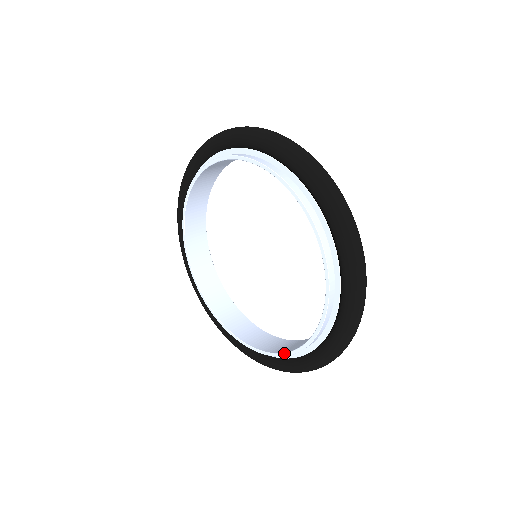
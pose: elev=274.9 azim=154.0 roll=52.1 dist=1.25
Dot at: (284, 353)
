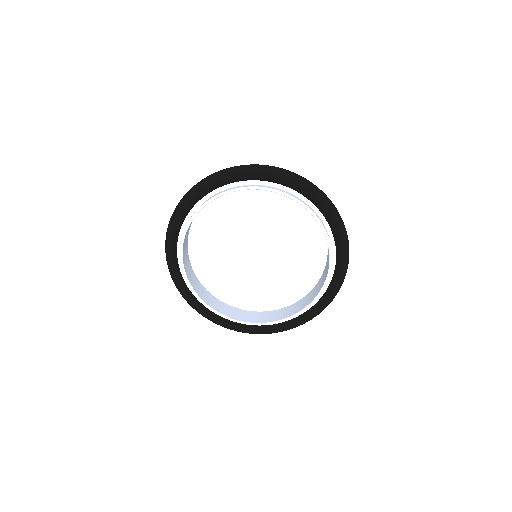
Dot at: (328, 270)
